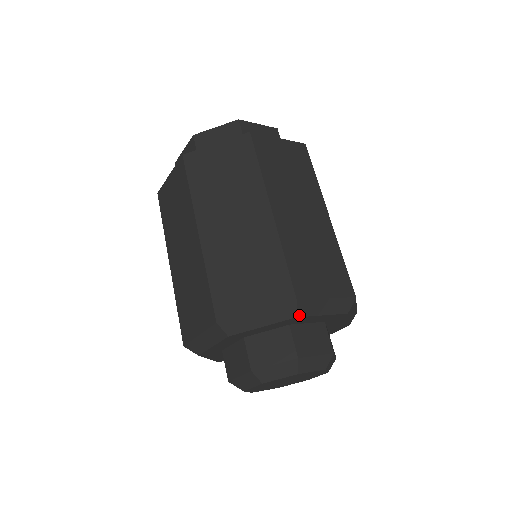
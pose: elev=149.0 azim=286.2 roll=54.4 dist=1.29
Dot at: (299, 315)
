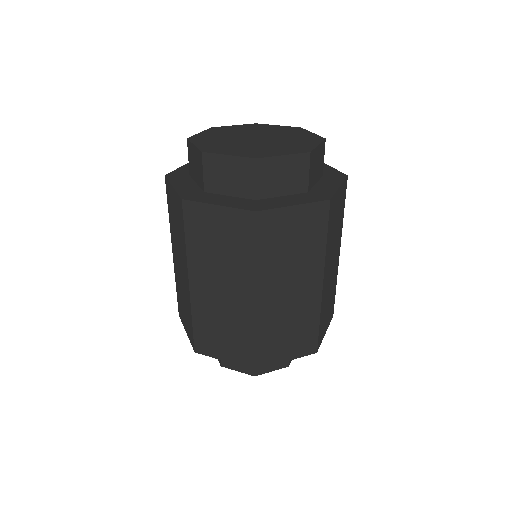
Dot at: occluded
